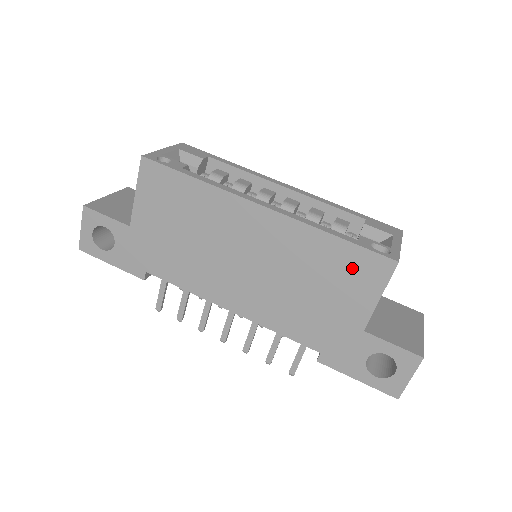
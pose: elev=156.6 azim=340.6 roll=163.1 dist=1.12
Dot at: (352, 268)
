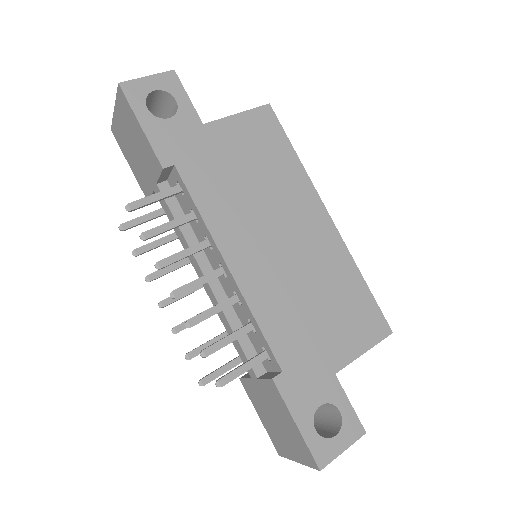
Dot at: (360, 313)
